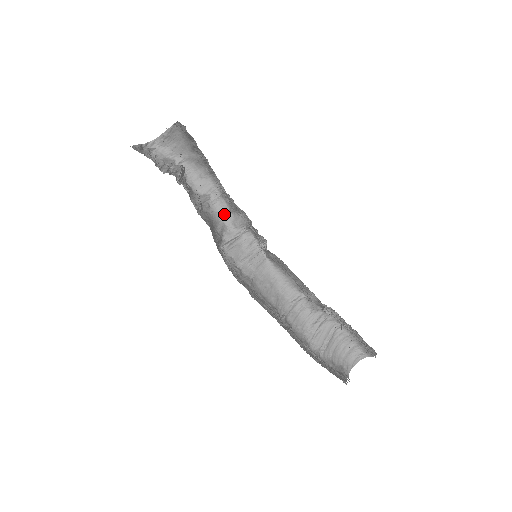
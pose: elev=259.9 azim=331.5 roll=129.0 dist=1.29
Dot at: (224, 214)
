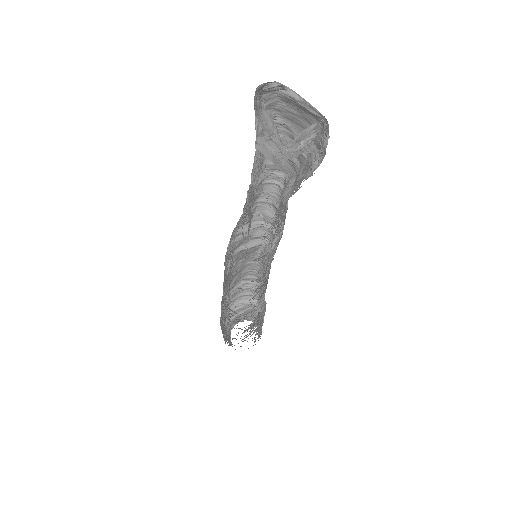
Dot at: (265, 199)
